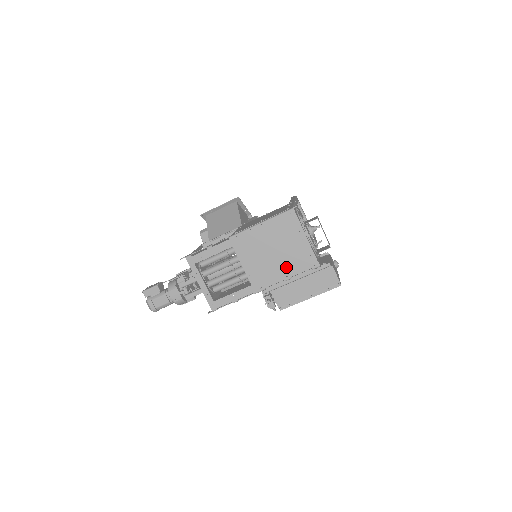
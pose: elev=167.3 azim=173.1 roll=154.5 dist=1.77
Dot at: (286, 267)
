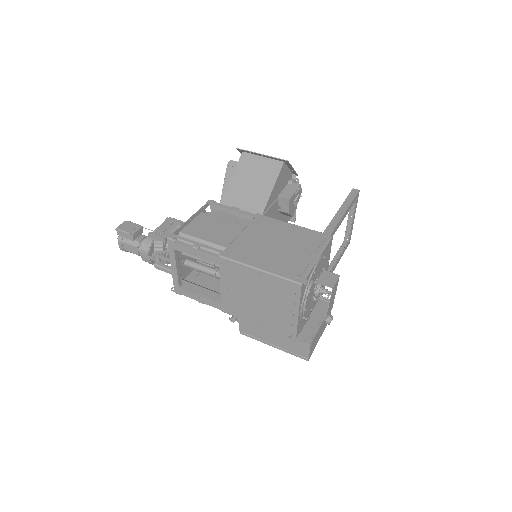
Dot at: (262, 318)
